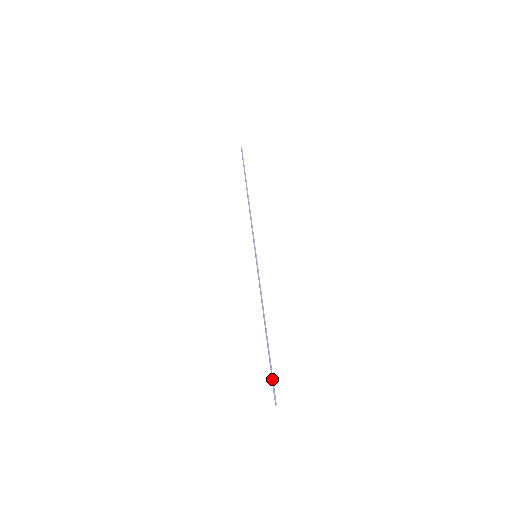
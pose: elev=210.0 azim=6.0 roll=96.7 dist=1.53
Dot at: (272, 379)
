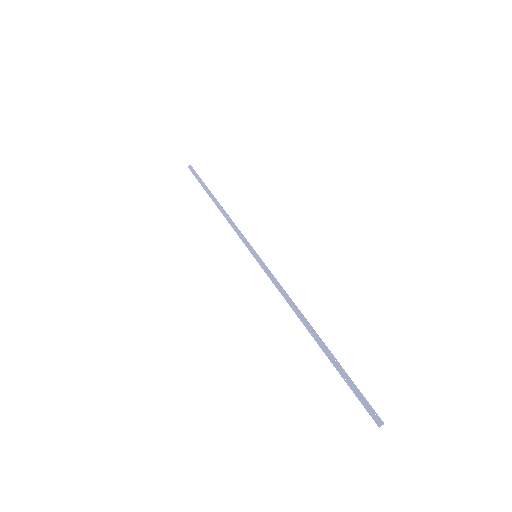
Dot at: (358, 389)
